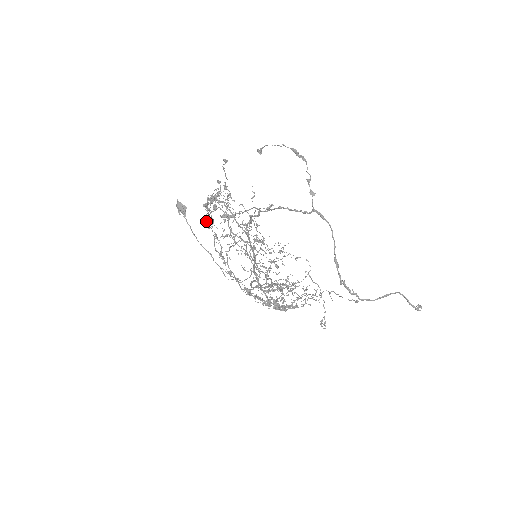
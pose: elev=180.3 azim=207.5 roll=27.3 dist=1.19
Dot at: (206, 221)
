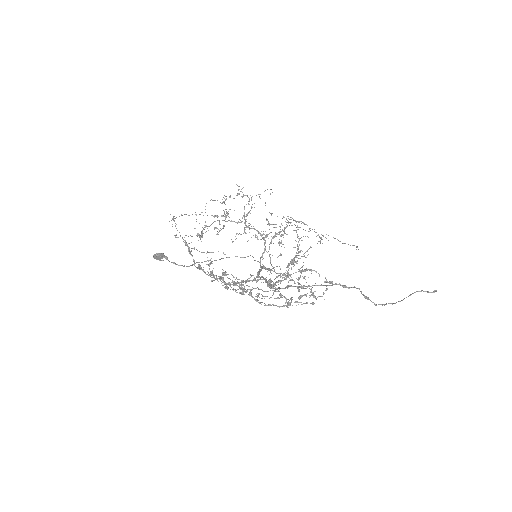
Dot at: (213, 280)
